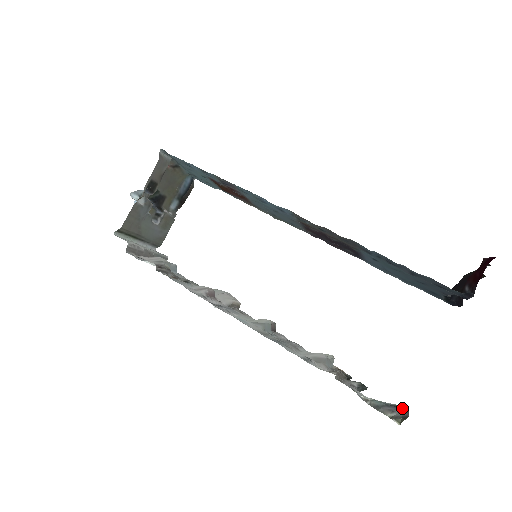
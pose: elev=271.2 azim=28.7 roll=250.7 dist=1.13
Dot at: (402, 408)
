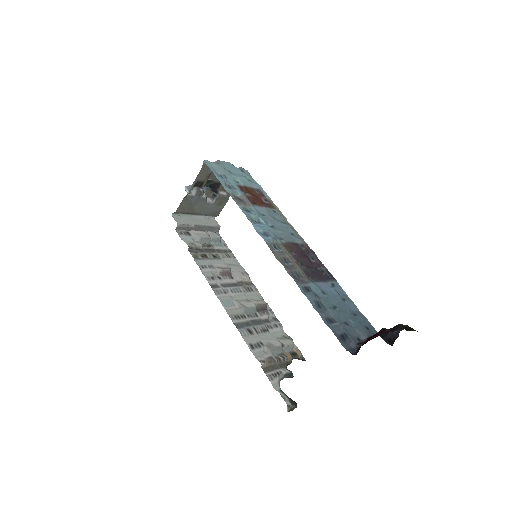
Dot at: (296, 403)
